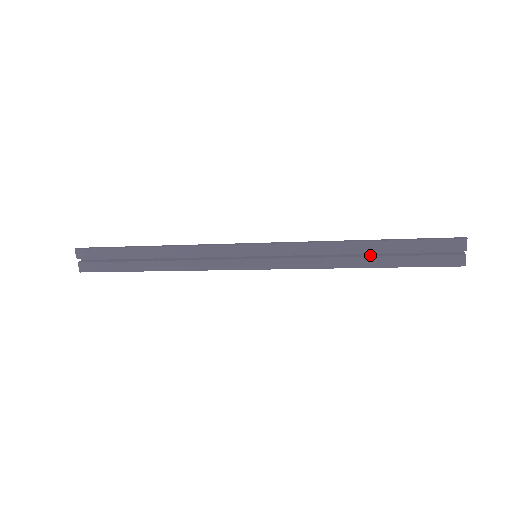
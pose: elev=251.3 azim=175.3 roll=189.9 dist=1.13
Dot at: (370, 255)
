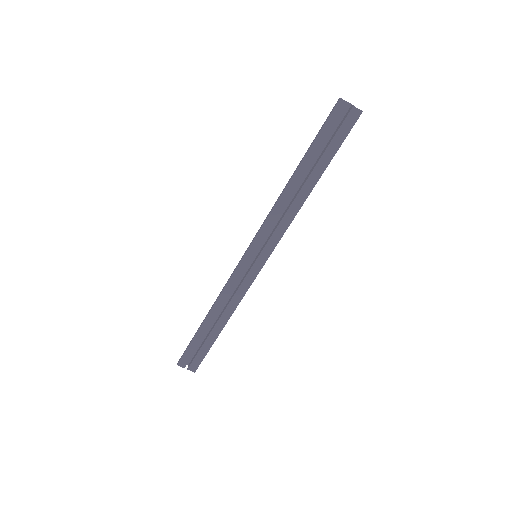
Dot at: (307, 177)
